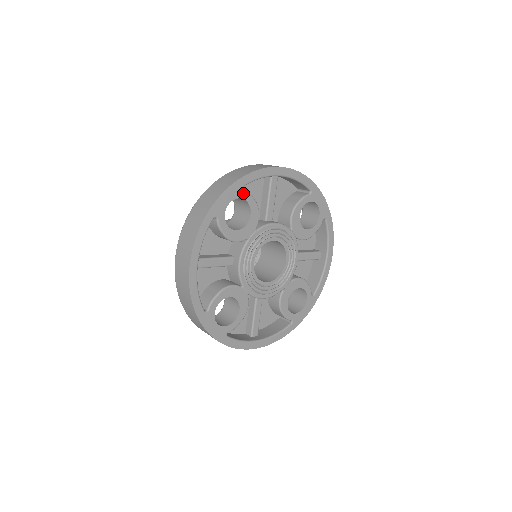
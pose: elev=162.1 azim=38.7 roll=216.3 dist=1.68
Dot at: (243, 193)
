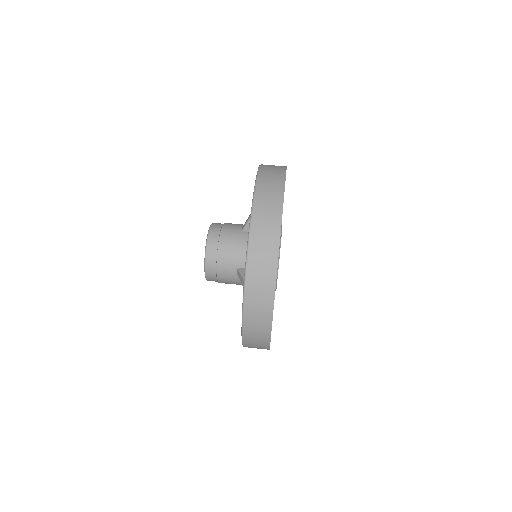
Dot at: occluded
